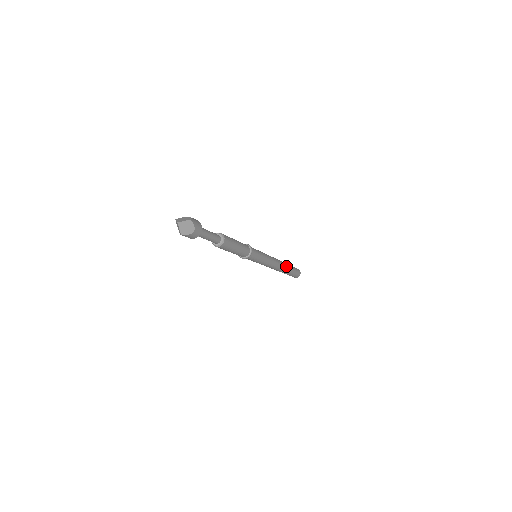
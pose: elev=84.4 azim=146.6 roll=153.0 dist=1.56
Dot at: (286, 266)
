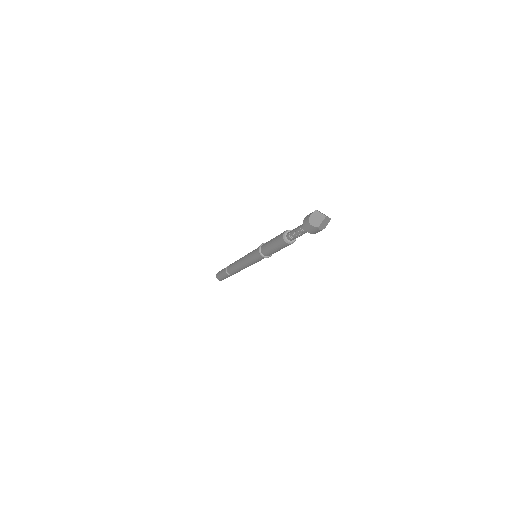
Dot at: occluded
